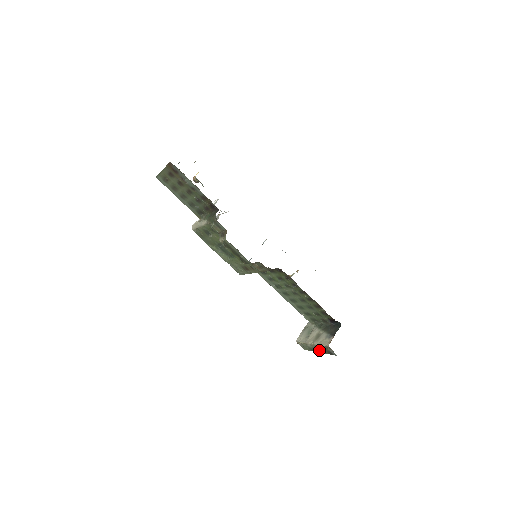
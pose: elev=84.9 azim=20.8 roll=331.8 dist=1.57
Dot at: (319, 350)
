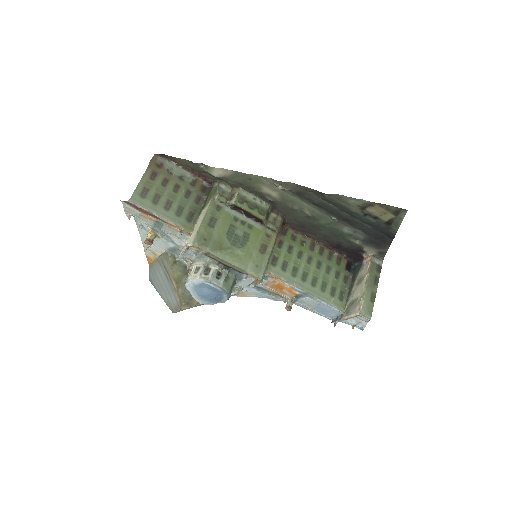
Dot at: (374, 283)
